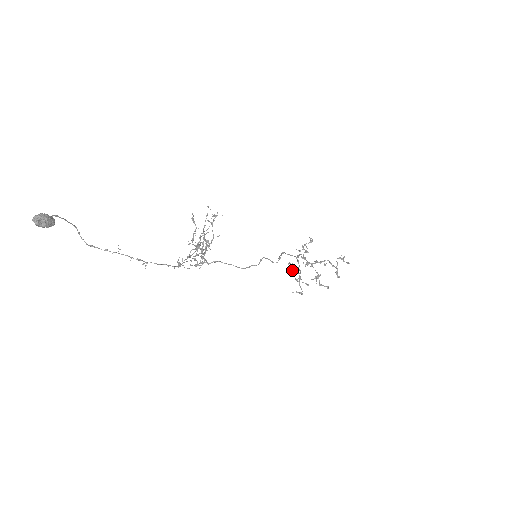
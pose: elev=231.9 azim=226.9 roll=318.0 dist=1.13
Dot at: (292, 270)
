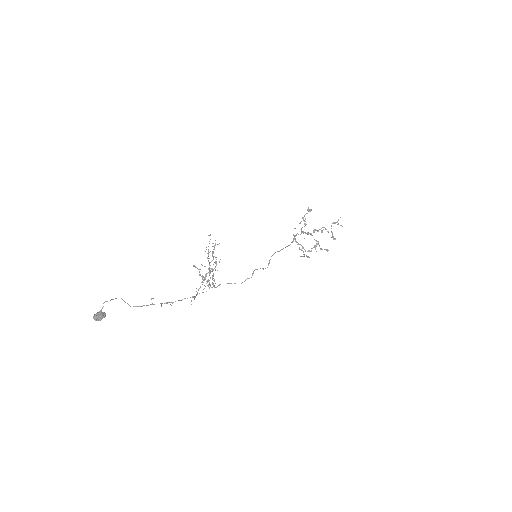
Dot at: (296, 242)
